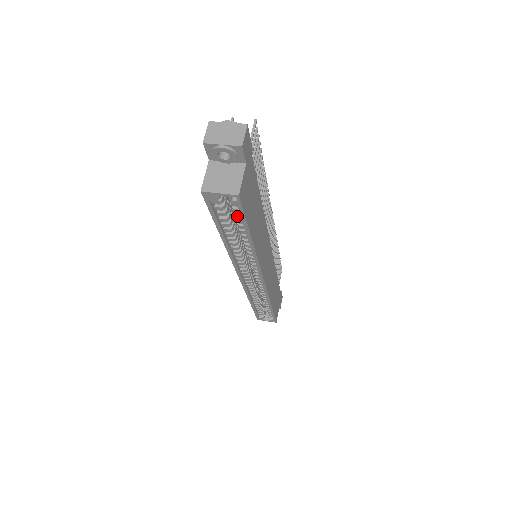
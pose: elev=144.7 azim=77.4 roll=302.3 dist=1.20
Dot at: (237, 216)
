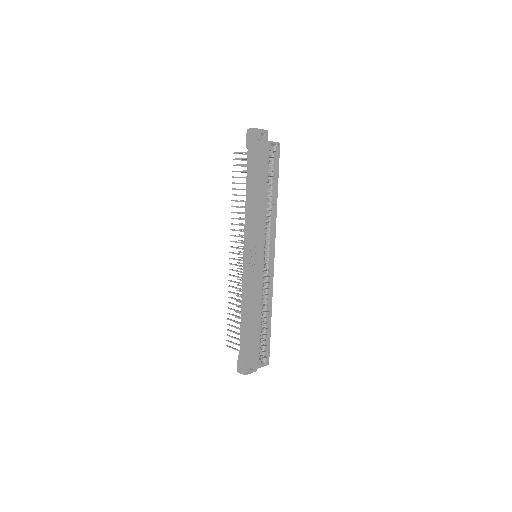
Dot at: (274, 168)
